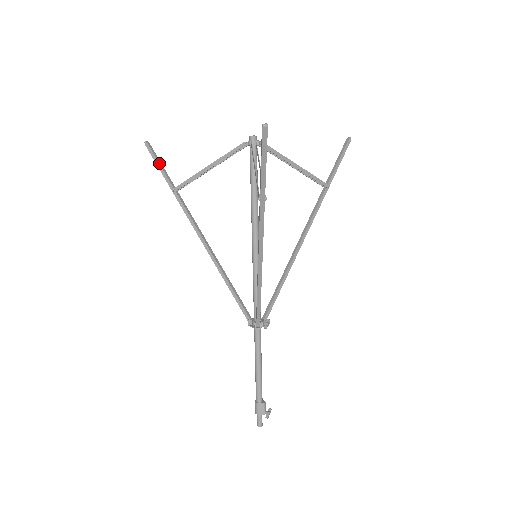
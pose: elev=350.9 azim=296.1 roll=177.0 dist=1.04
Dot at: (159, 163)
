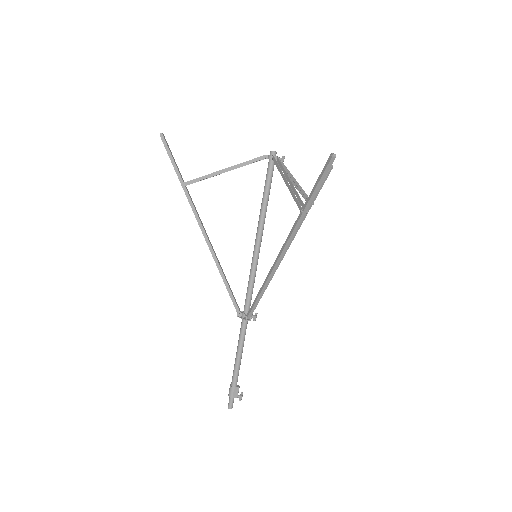
Dot at: (172, 156)
